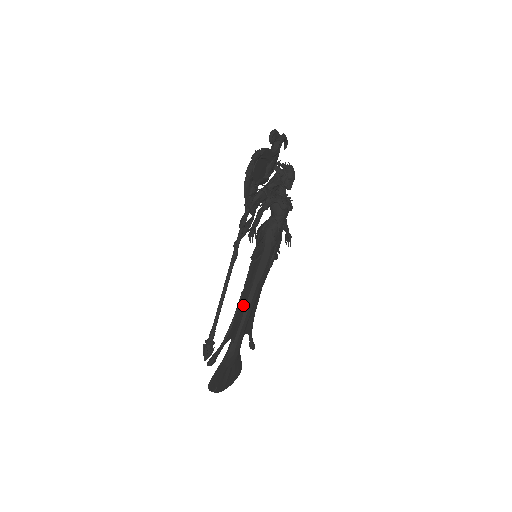
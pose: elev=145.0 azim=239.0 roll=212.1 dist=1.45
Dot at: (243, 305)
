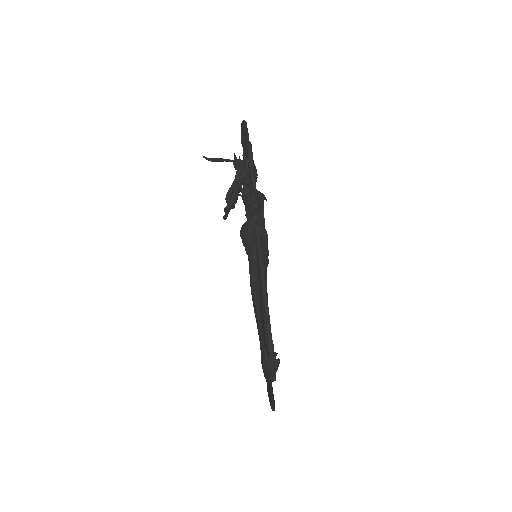
Dot at: occluded
